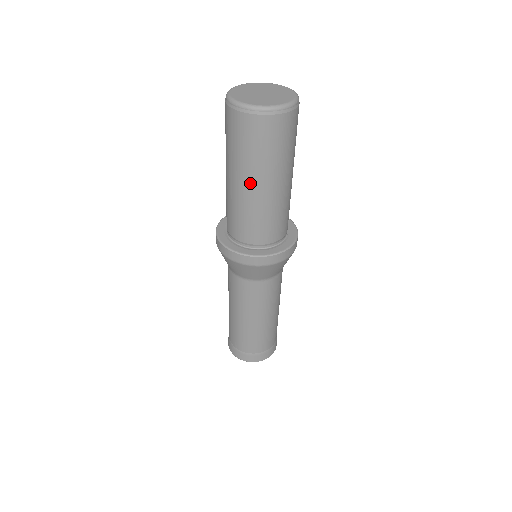
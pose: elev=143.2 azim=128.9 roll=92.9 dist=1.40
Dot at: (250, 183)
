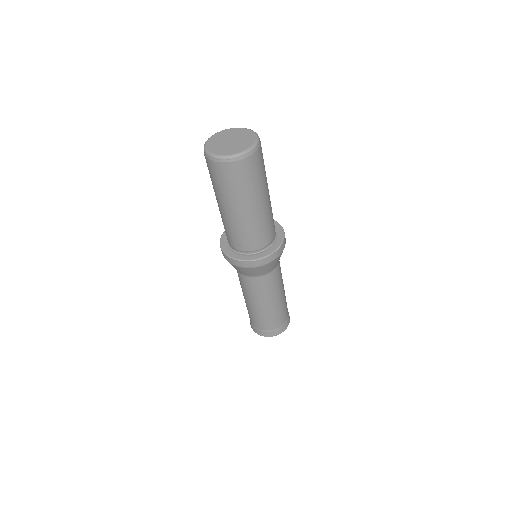
Dot at: (222, 206)
